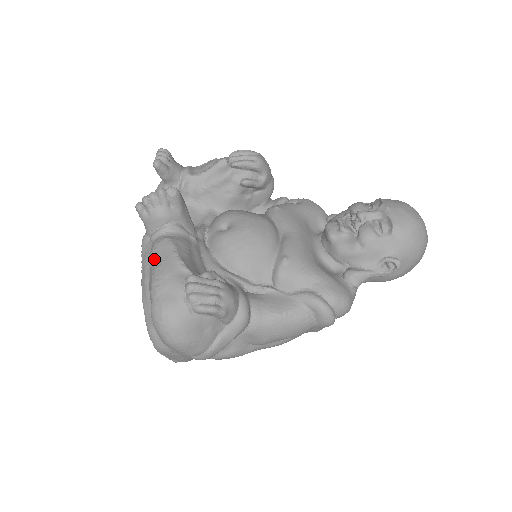
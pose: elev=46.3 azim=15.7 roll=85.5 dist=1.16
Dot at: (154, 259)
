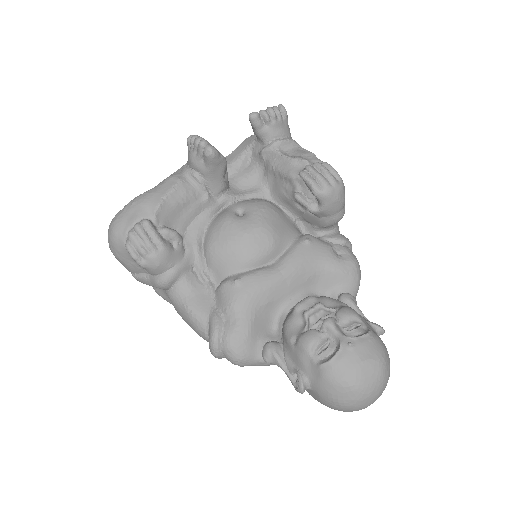
Dot at: (157, 185)
